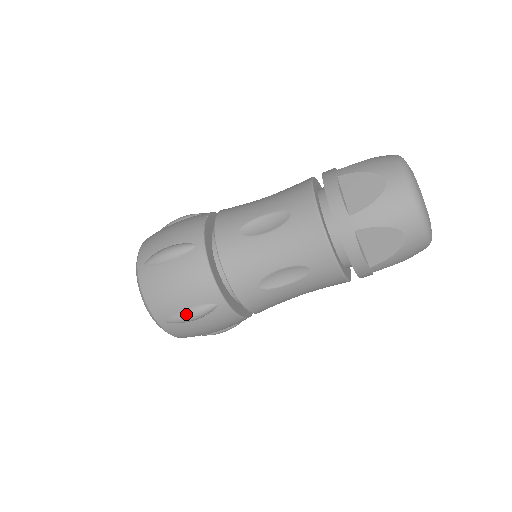
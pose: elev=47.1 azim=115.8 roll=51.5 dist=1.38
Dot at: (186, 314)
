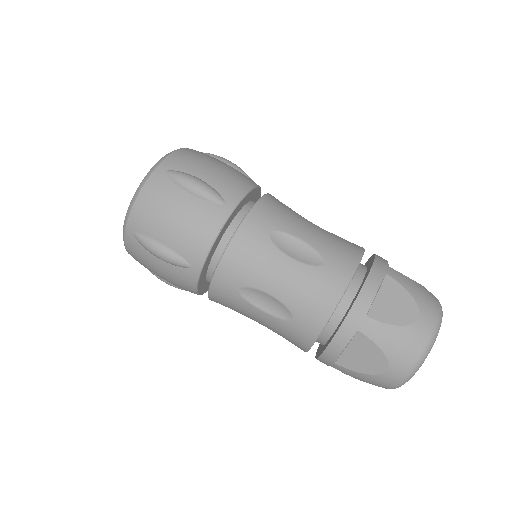
Dot at: (196, 179)
